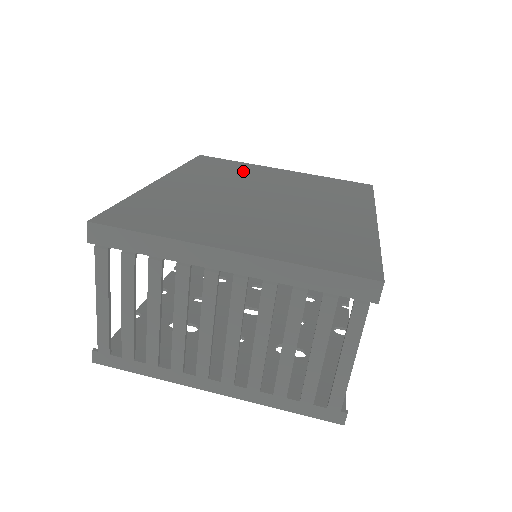
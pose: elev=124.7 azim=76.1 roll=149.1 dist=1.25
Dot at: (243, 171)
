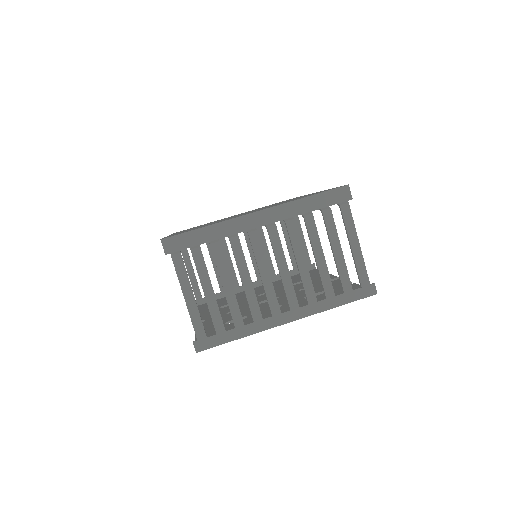
Dot at: occluded
